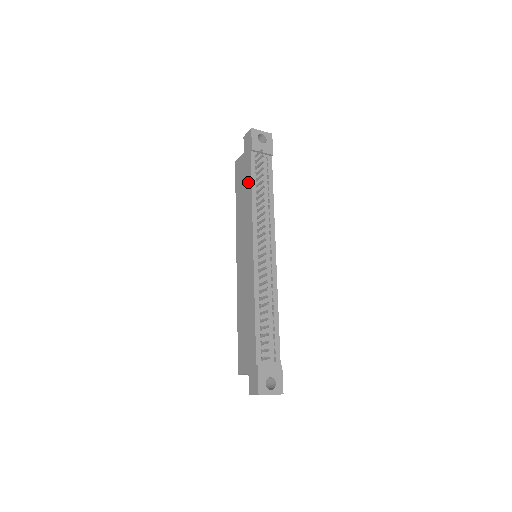
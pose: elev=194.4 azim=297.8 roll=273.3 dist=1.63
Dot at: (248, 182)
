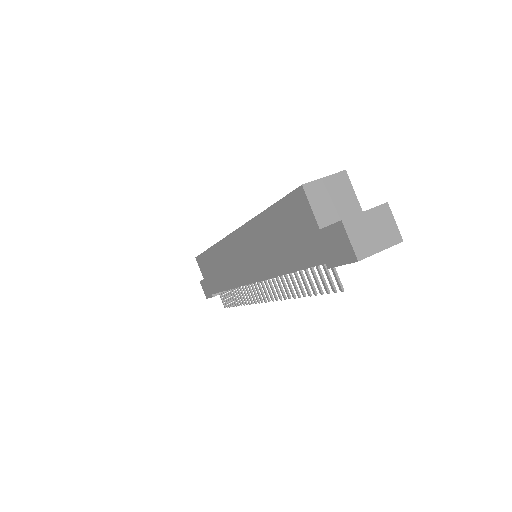
Dot at: (291, 261)
